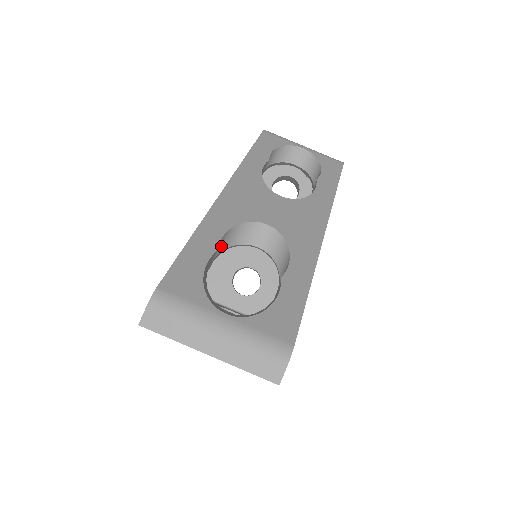
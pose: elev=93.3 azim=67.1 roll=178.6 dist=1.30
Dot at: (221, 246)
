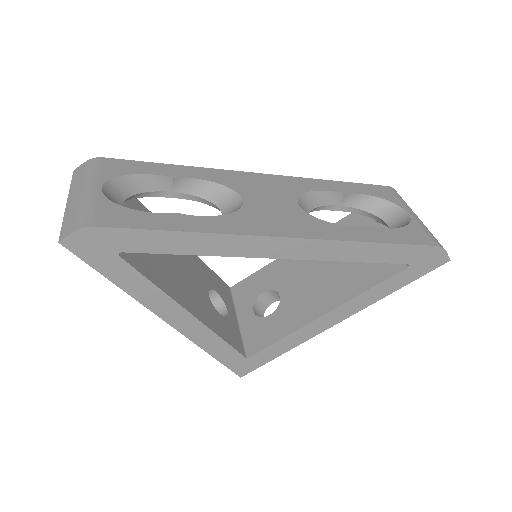
Dot at: (193, 189)
